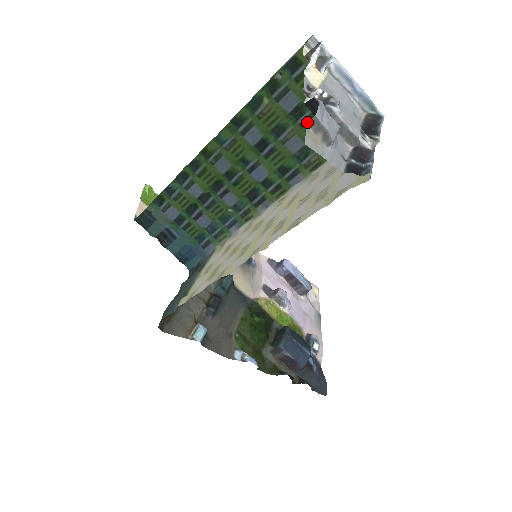
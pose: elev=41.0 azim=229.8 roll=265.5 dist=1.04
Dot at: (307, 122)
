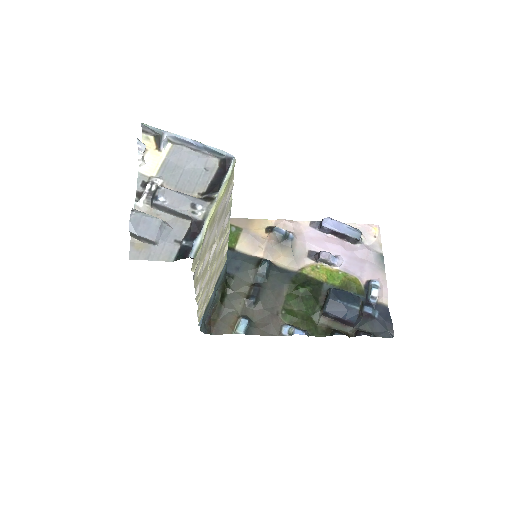
Dot at: occluded
